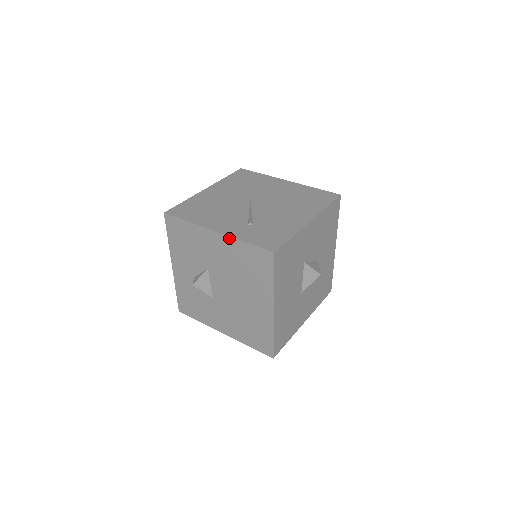
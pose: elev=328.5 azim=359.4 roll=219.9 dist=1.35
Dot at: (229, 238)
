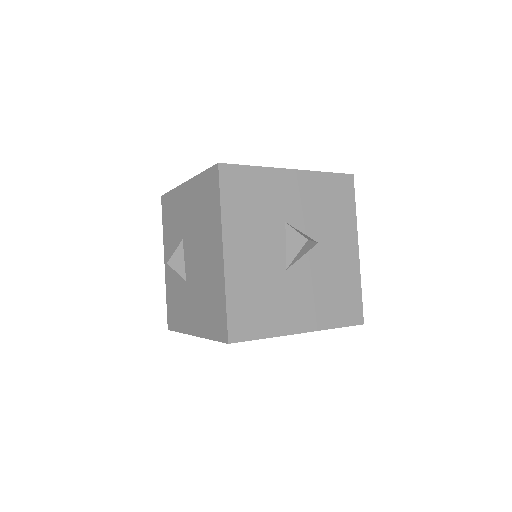
Dot at: (193, 180)
